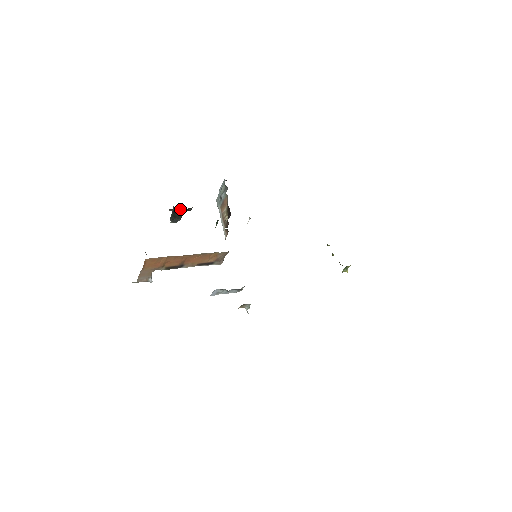
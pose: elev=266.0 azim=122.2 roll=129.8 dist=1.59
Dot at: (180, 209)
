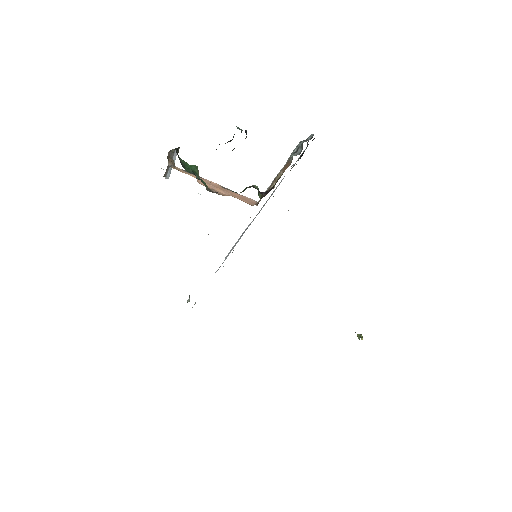
Dot at: occluded
